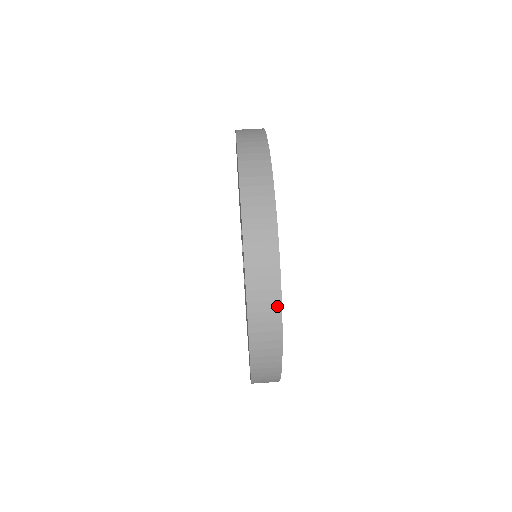
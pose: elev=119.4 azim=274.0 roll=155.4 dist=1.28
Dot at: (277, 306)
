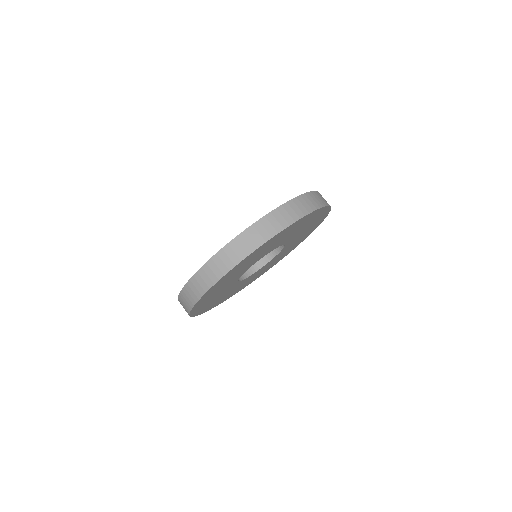
Dot at: (196, 299)
